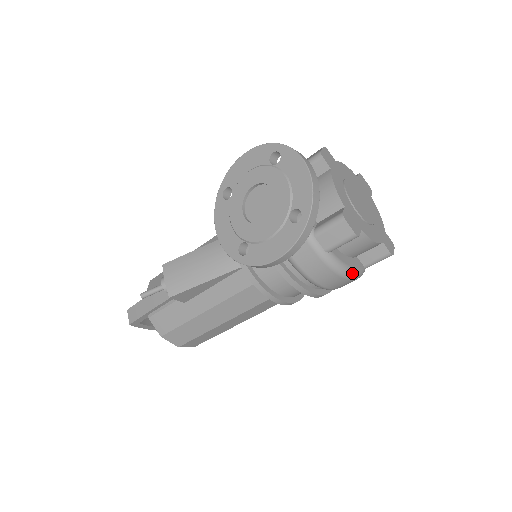
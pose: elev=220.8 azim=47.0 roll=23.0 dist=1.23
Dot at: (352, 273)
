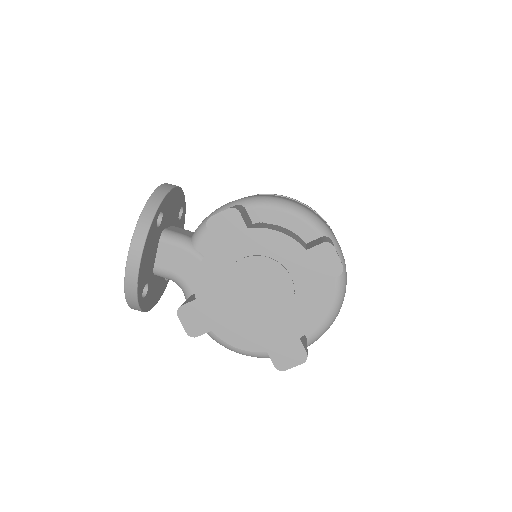
Dot at: (240, 352)
